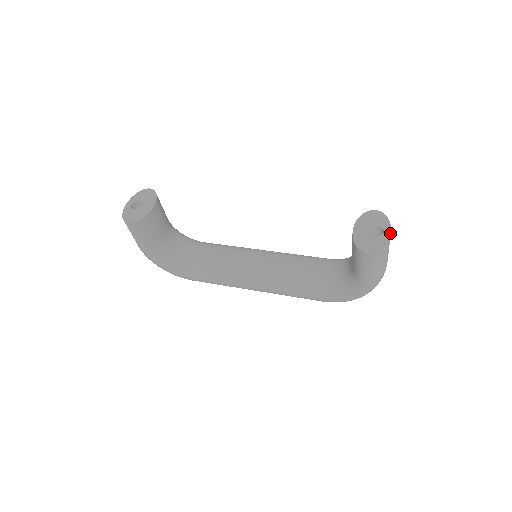
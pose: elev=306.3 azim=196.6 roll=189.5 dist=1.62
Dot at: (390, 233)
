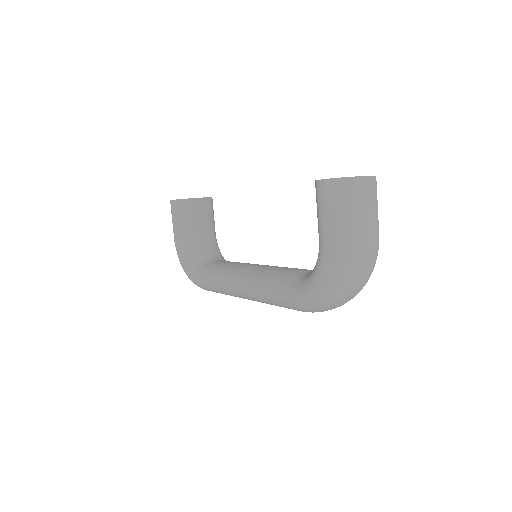
Dot at: (363, 176)
